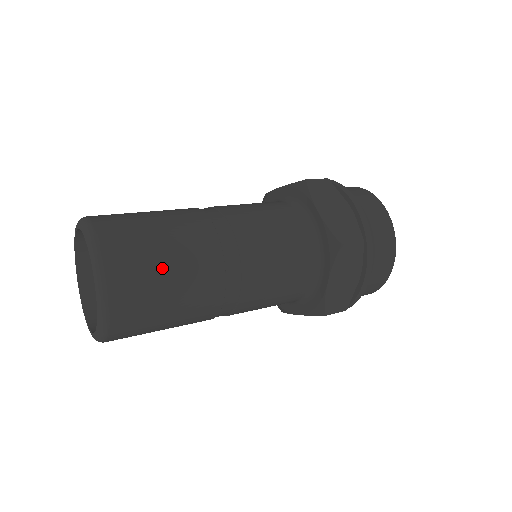
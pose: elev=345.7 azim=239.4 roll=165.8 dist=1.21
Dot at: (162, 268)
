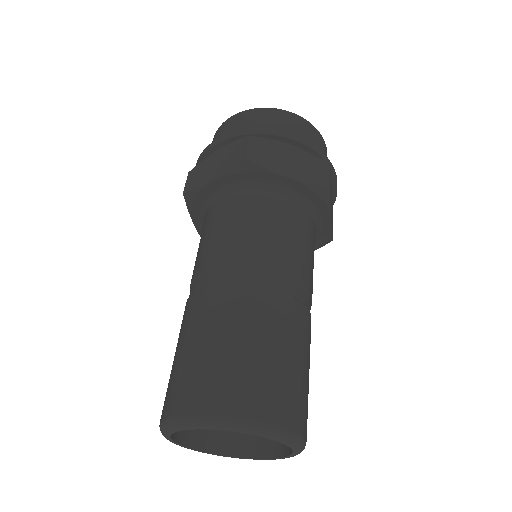
Dot at: occluded
